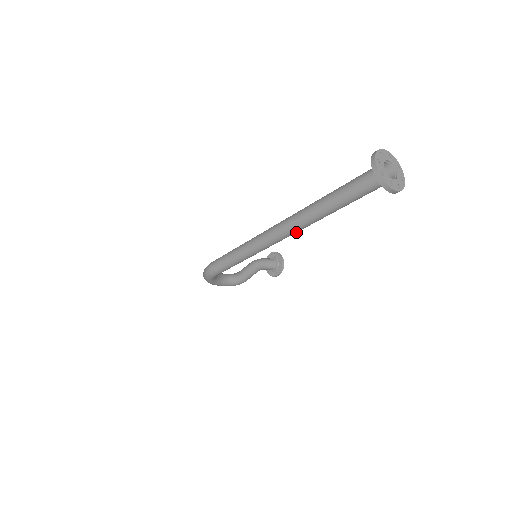
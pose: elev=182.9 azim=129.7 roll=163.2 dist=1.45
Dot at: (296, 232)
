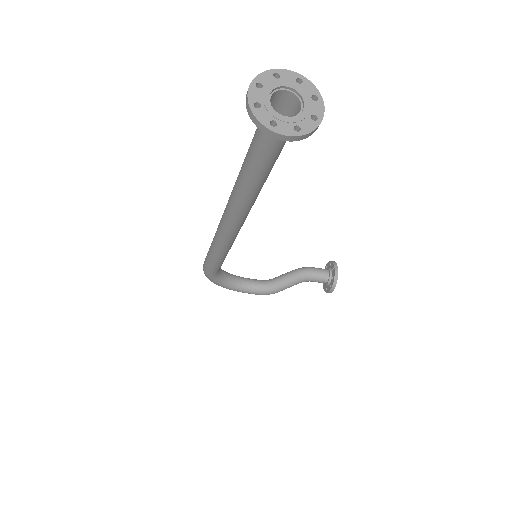
Dot at: (241, 217)
